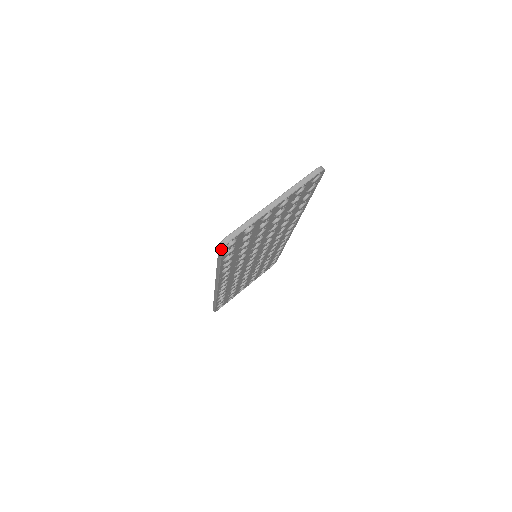
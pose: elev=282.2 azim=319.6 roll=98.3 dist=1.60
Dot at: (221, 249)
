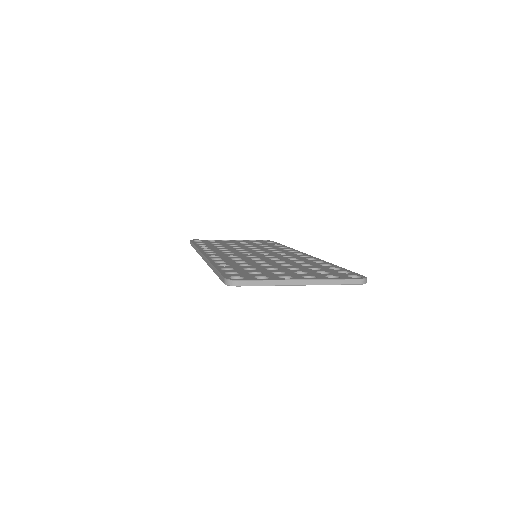
Dot at: (224, 283)
